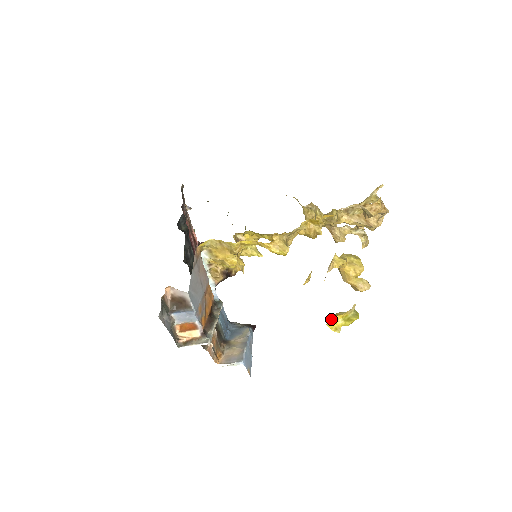
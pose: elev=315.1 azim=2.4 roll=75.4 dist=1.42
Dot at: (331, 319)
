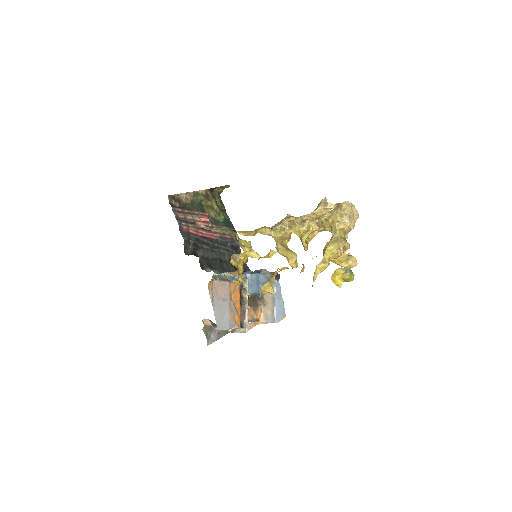
Dot at: (333, 276)
